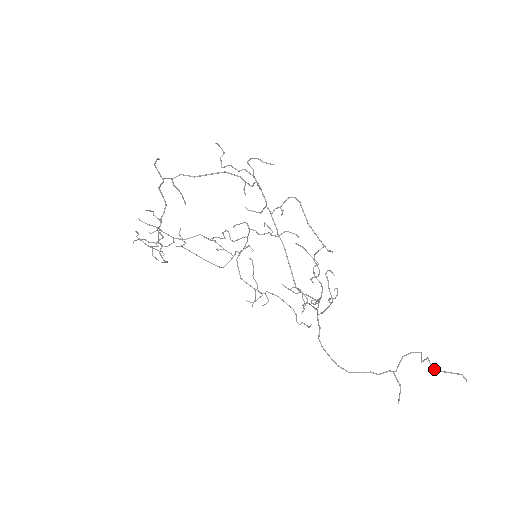
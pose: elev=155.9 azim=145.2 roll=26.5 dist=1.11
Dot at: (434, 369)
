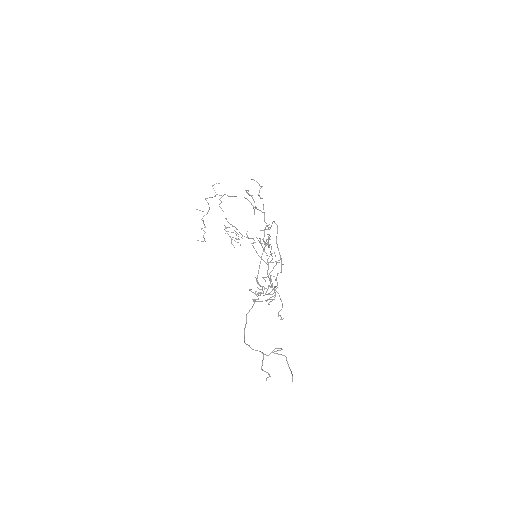
Dot at: (289, 367)
